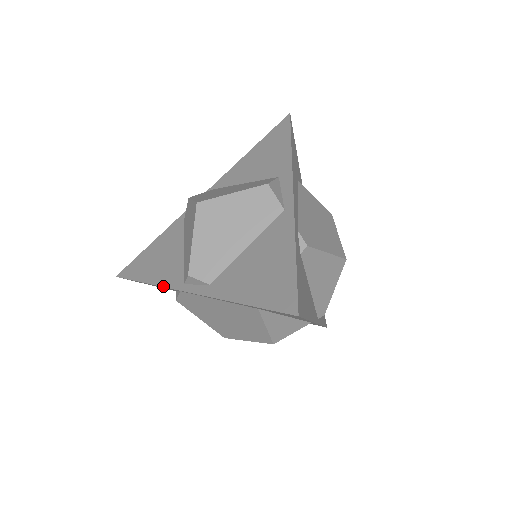
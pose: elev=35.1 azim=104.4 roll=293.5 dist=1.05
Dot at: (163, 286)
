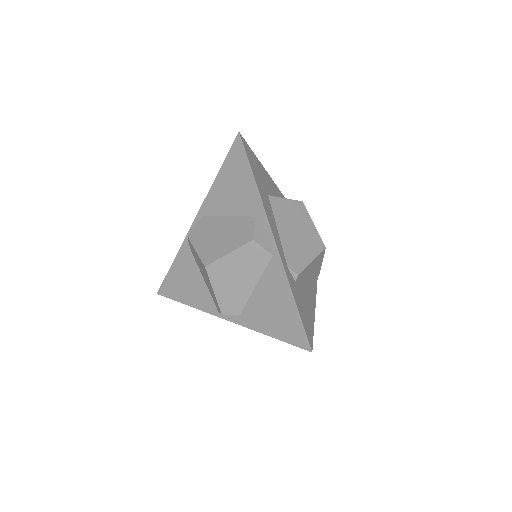
Dot at: occluded
